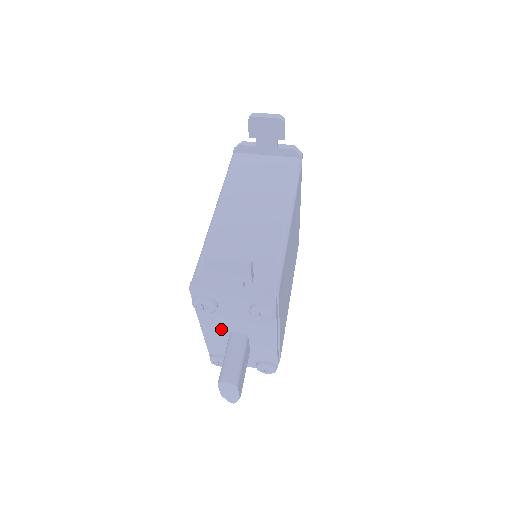
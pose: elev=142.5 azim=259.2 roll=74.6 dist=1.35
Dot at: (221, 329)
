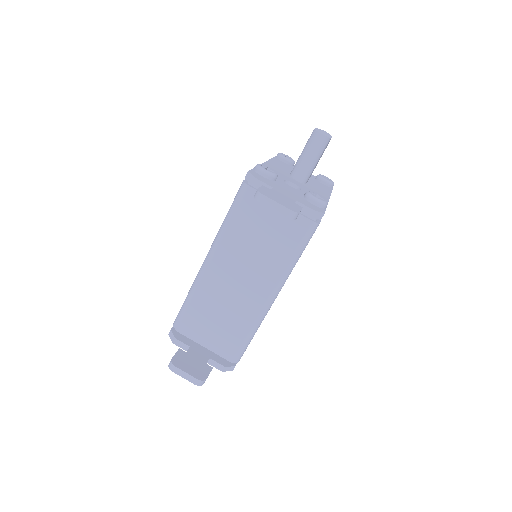
Dot at: occluded
